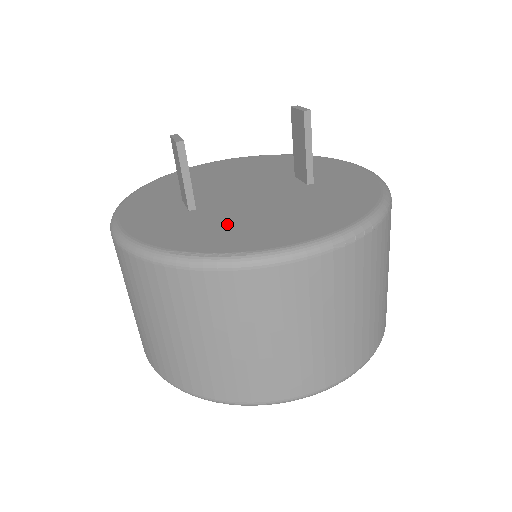
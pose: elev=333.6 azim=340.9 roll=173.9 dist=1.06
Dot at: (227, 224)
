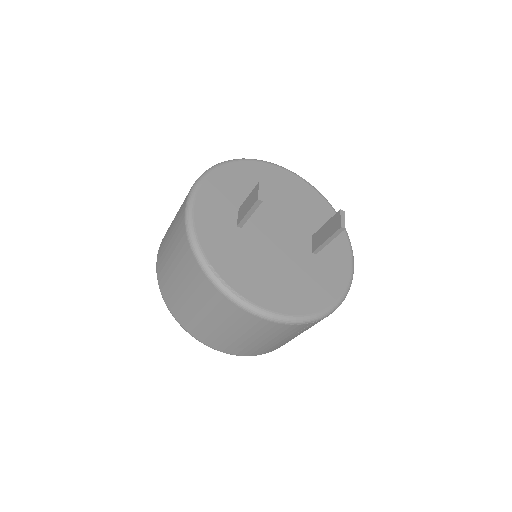
Dot at: (250, 261)
